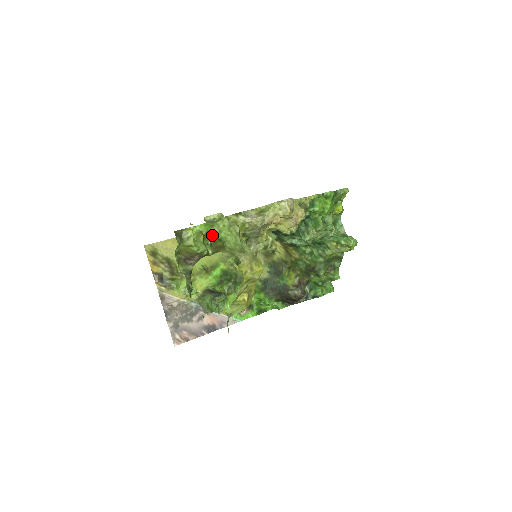
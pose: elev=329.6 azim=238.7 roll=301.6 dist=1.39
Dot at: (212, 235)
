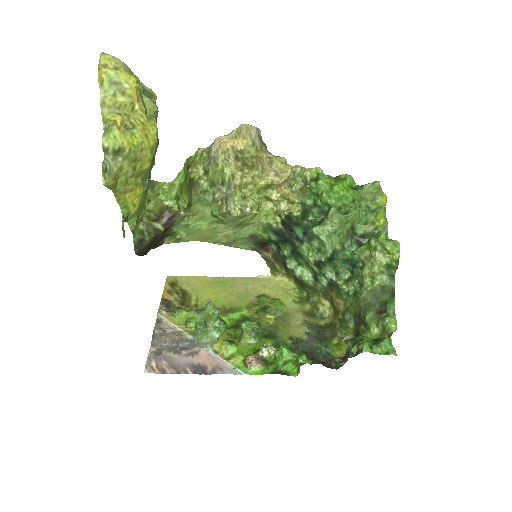
Dot at: (185, 190)
